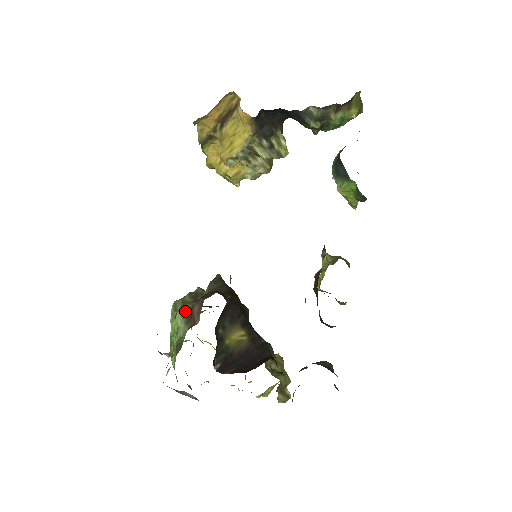
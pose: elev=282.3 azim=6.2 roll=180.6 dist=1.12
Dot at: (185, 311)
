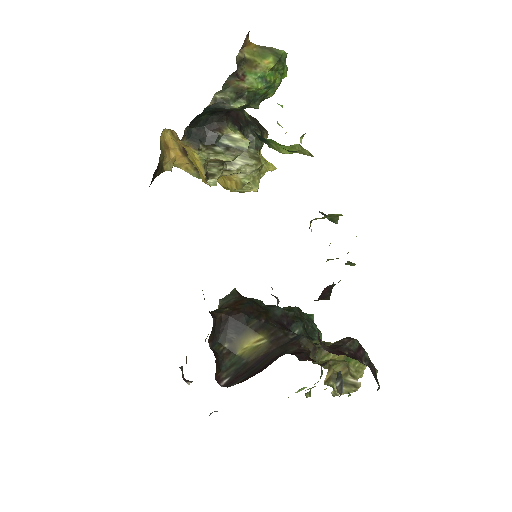
Dot at: (207, 336)
